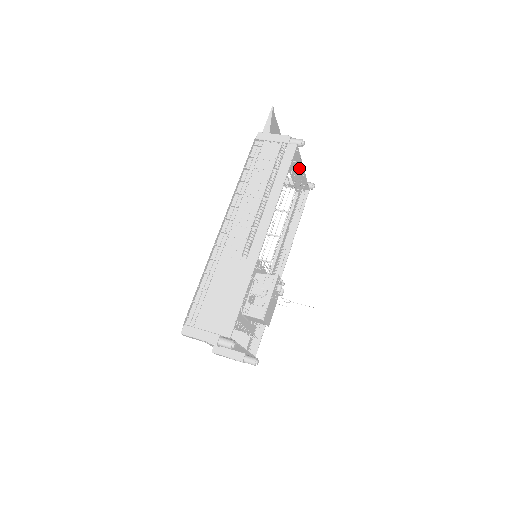
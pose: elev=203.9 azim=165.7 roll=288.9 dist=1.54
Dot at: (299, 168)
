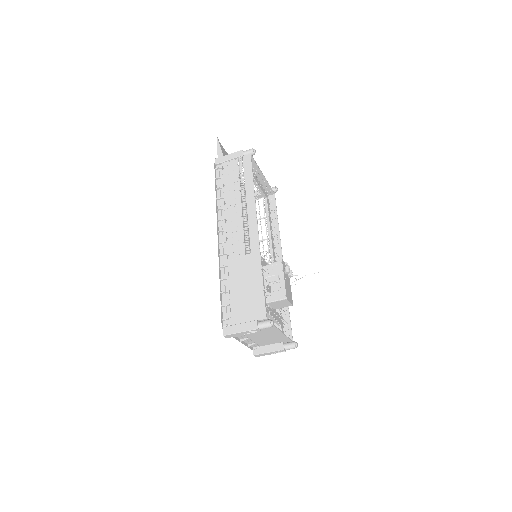
Dot at: (259, 176)
